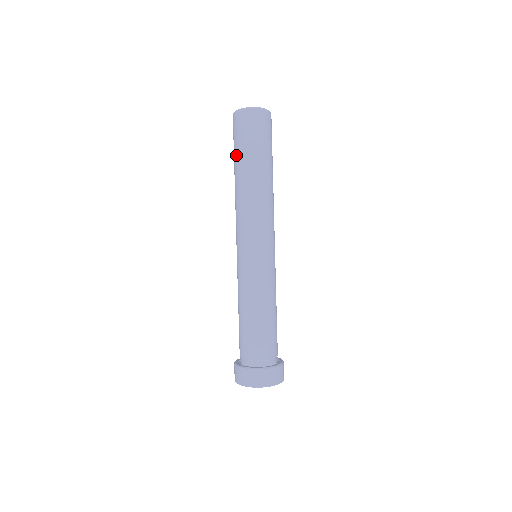
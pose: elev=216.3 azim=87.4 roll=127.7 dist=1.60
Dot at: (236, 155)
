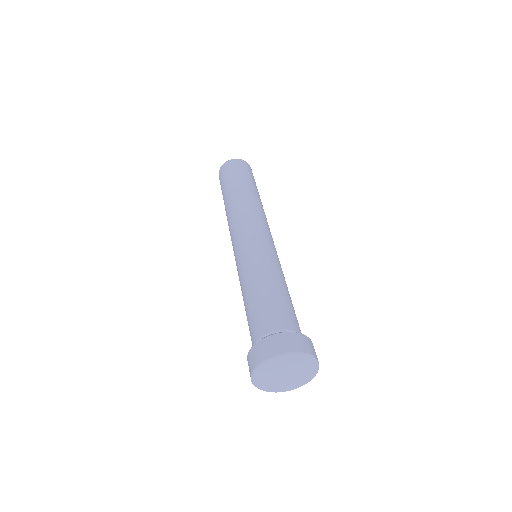
Dot at: (223, 191)
